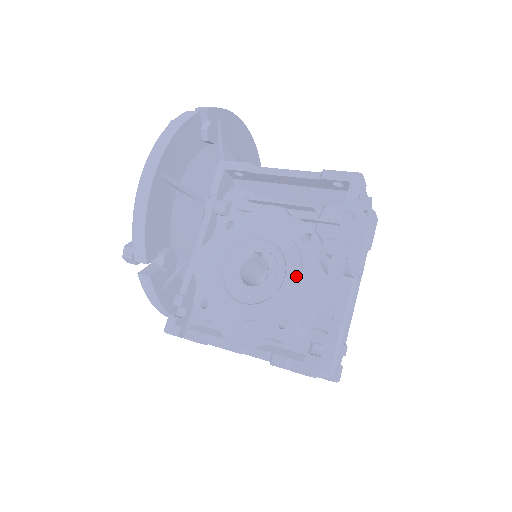
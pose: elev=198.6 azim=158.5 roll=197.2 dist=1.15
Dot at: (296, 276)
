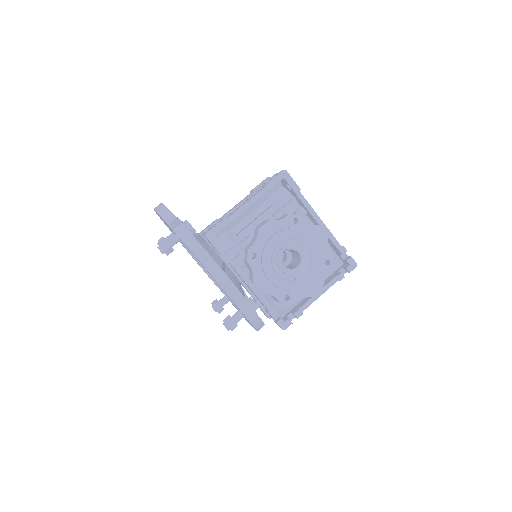
Dot at: (312, 240)
